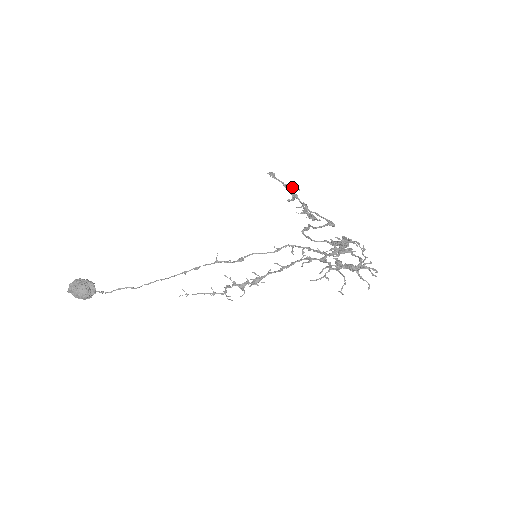
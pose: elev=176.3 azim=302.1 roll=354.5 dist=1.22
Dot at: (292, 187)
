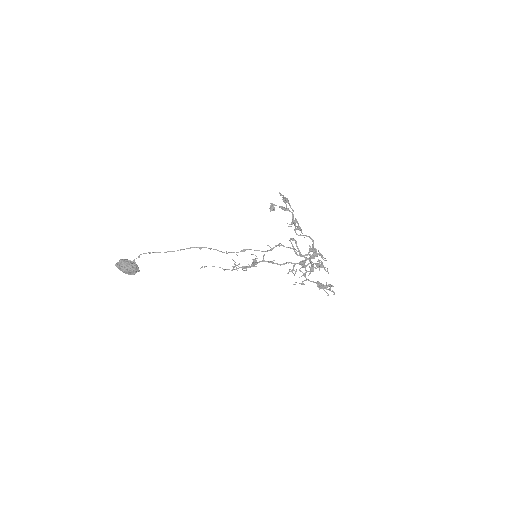
Dot at: occluded
